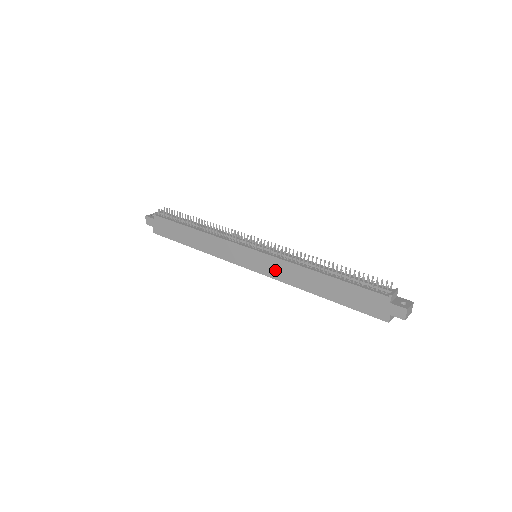
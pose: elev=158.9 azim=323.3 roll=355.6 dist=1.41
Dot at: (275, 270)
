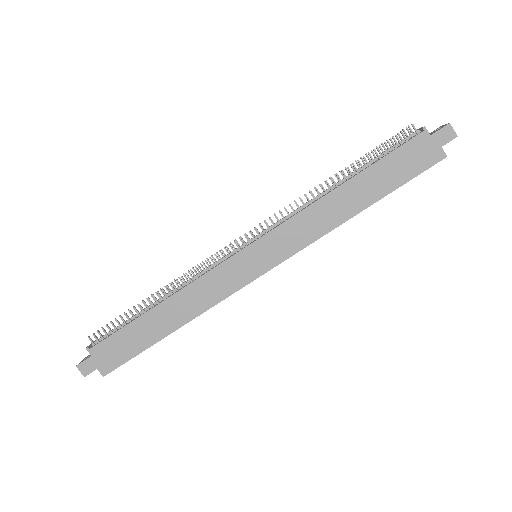
Dot at: (293, 239)
